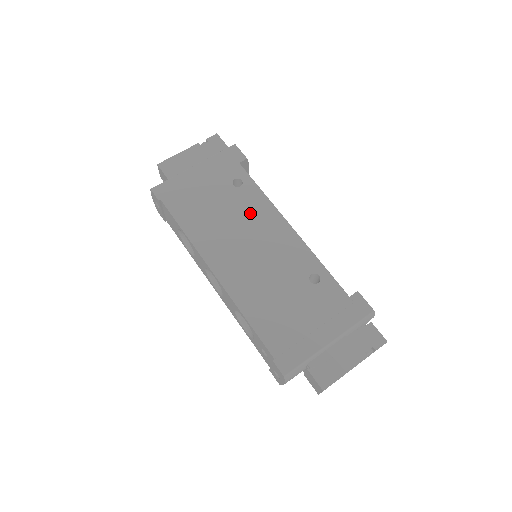
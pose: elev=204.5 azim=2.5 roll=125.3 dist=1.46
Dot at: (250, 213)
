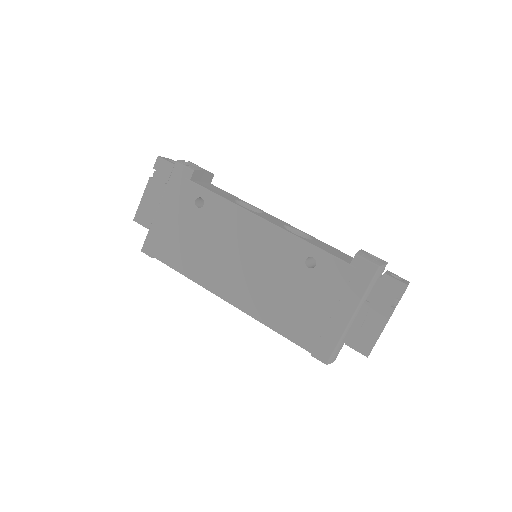
Dot at: (225, 228)
